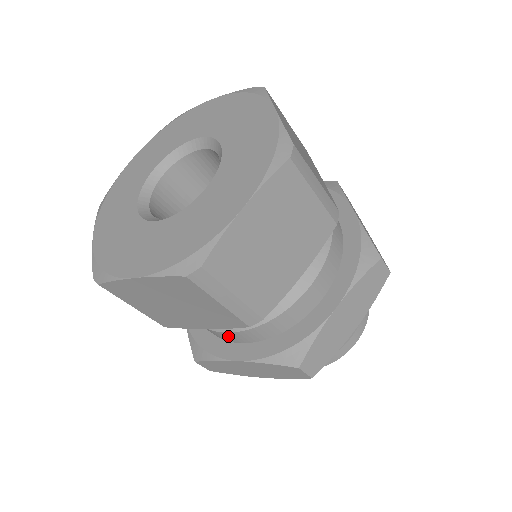
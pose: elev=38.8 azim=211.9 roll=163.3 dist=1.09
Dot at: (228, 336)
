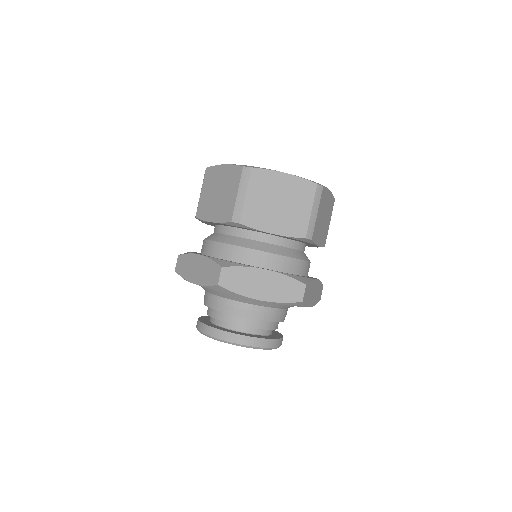
Dot at: (262, 257)
